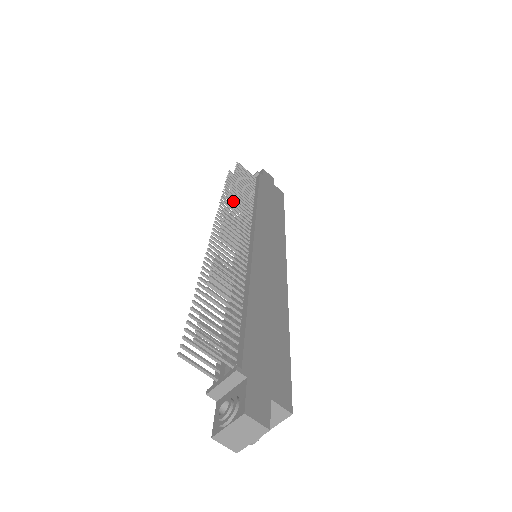
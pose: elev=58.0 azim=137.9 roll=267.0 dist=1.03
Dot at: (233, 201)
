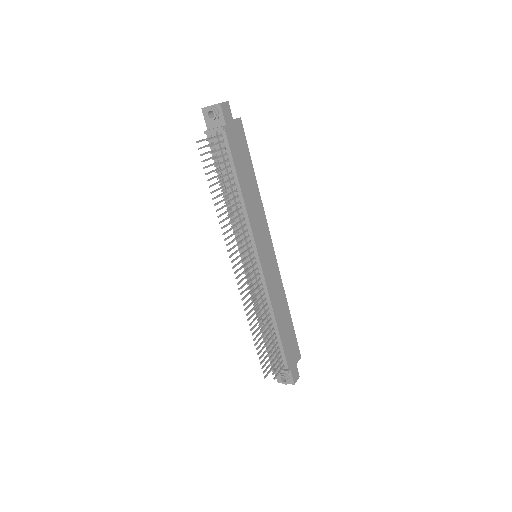
Dot at: (236, 231)
